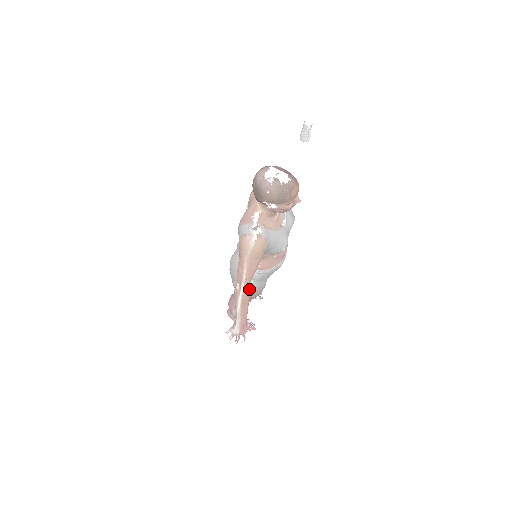
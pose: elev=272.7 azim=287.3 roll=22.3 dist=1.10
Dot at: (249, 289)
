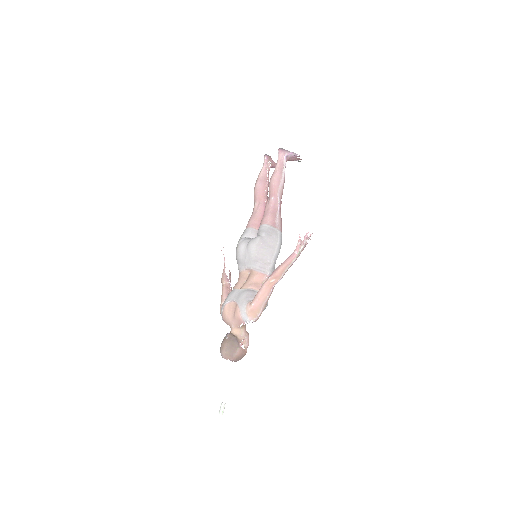
Dot at: occluded
